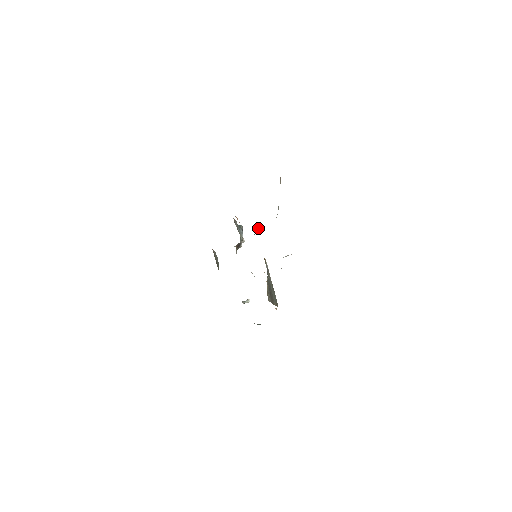
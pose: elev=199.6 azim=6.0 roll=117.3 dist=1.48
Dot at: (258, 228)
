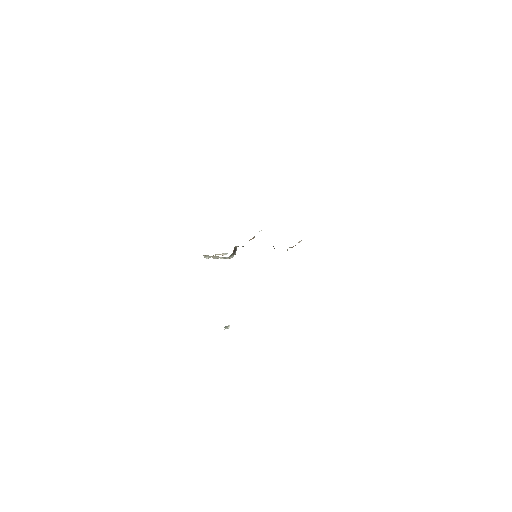
Dot at: occluded
